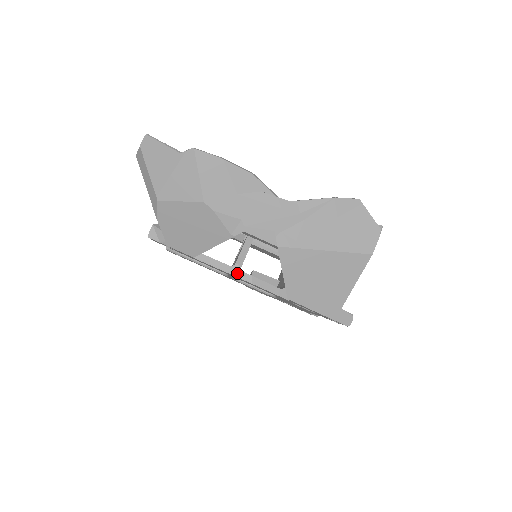
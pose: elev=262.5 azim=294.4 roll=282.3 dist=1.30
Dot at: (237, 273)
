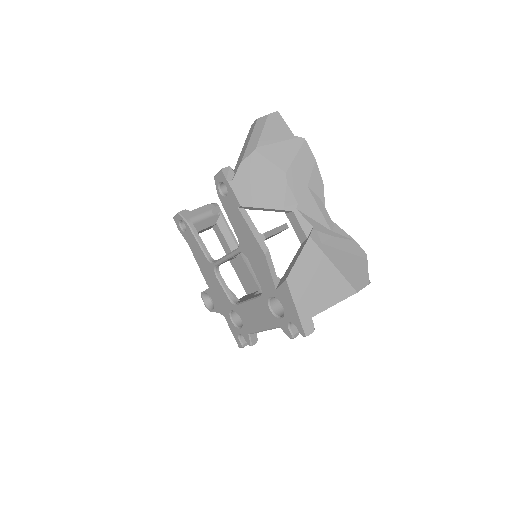
Dot at: (260, 240)
